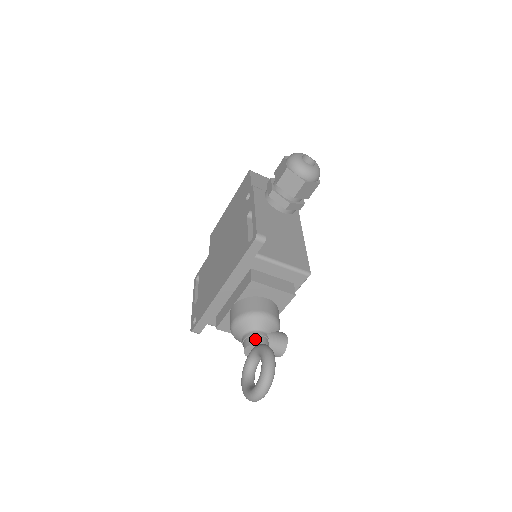
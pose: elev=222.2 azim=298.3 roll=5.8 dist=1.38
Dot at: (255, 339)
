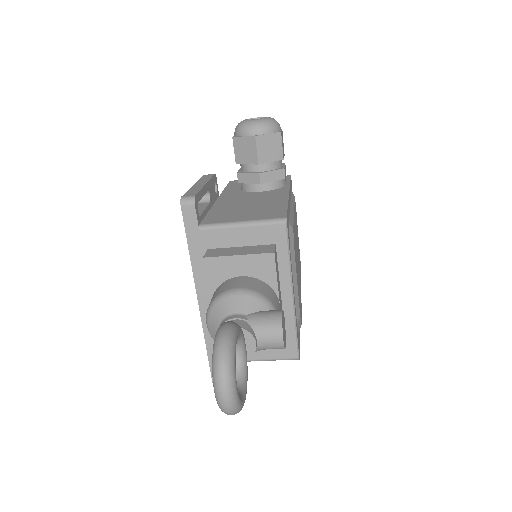
Dot at: occluded
